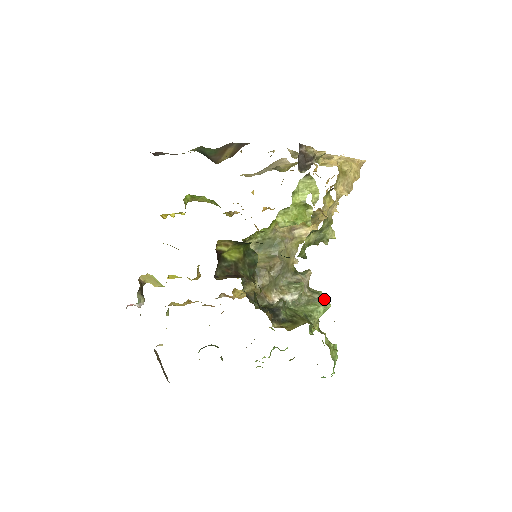
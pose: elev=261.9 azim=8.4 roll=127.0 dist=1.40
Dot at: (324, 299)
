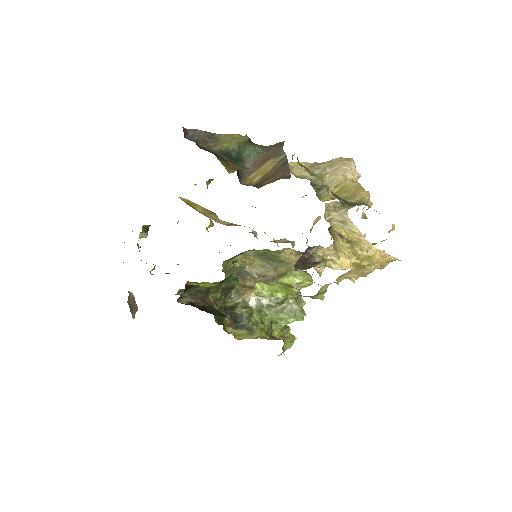
Dot at: (300, 314)
